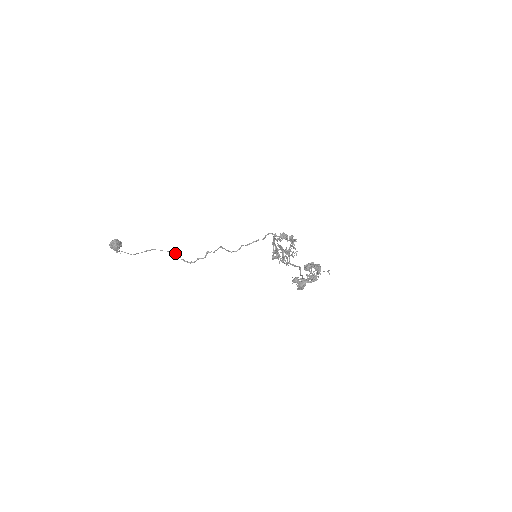
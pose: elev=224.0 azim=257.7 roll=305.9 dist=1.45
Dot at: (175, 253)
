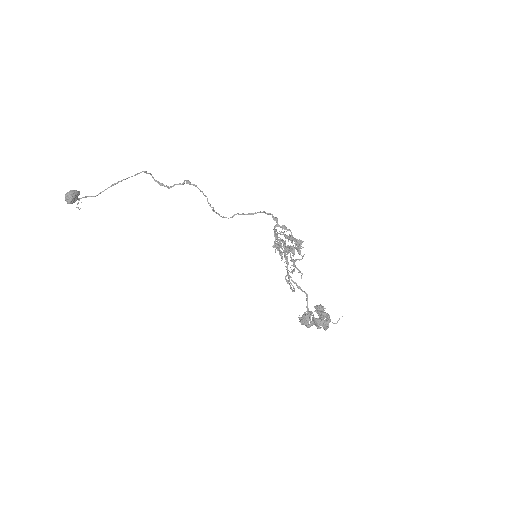
Dot at: (144, 172)
